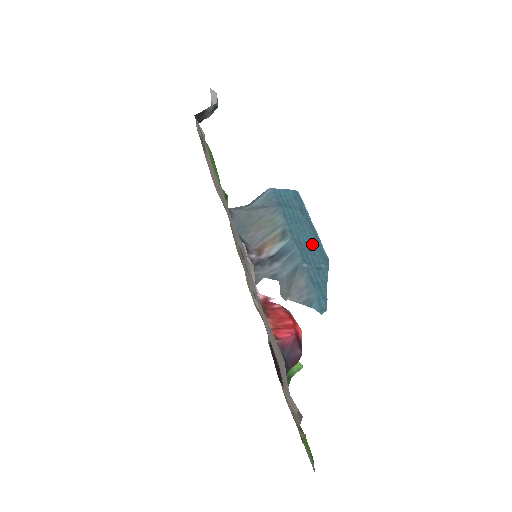
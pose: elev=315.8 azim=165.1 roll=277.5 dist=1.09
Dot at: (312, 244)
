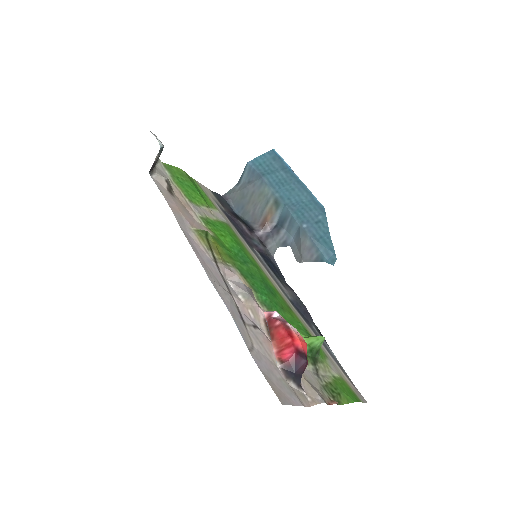
Dot at: (304, 200)
